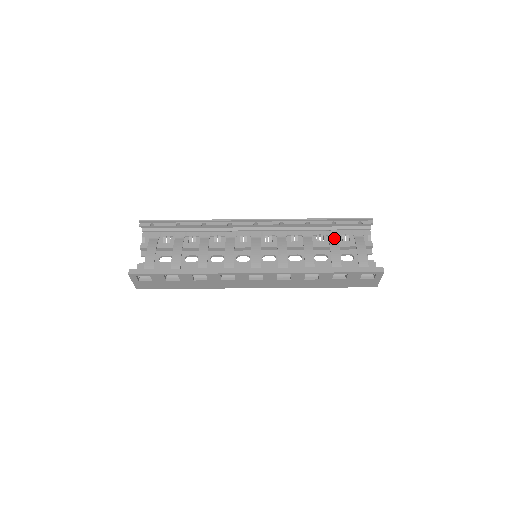
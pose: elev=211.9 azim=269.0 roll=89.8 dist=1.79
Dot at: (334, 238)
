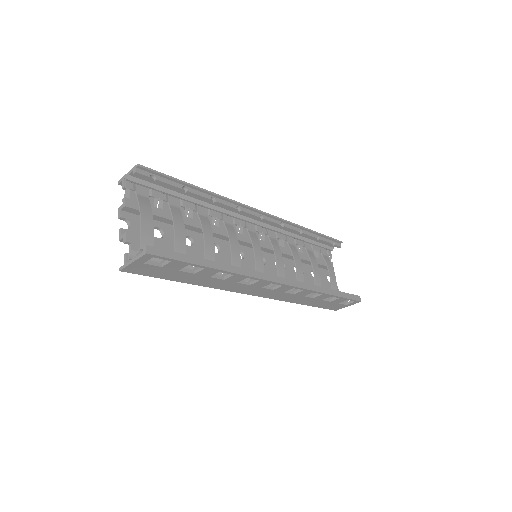
Dot at: (311, 252)
